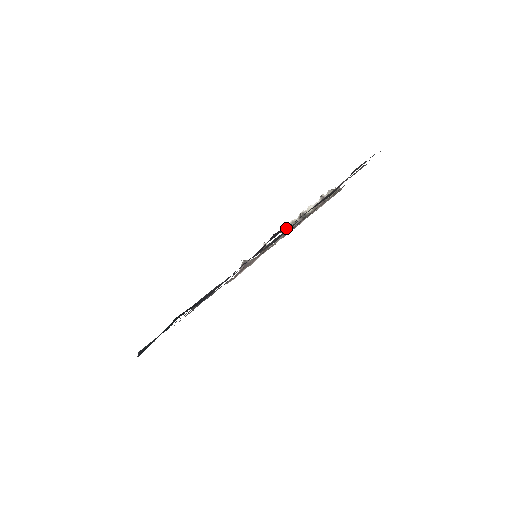
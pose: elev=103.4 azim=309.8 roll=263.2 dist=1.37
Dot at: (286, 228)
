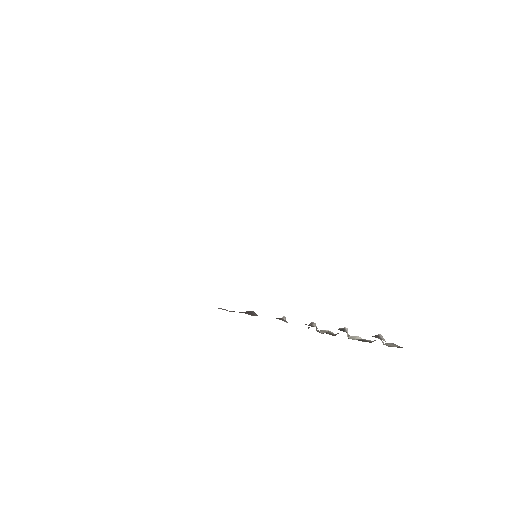
Dot at: occluded
